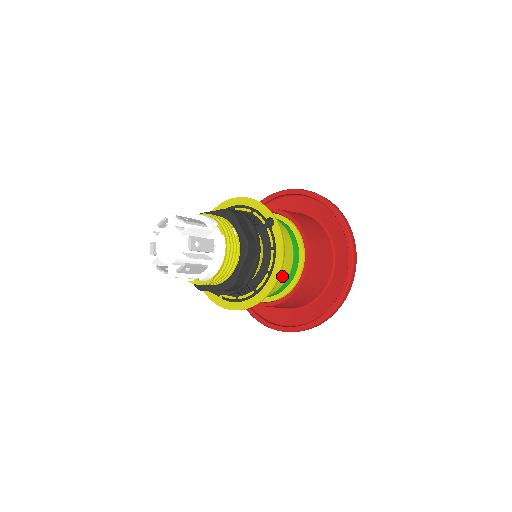
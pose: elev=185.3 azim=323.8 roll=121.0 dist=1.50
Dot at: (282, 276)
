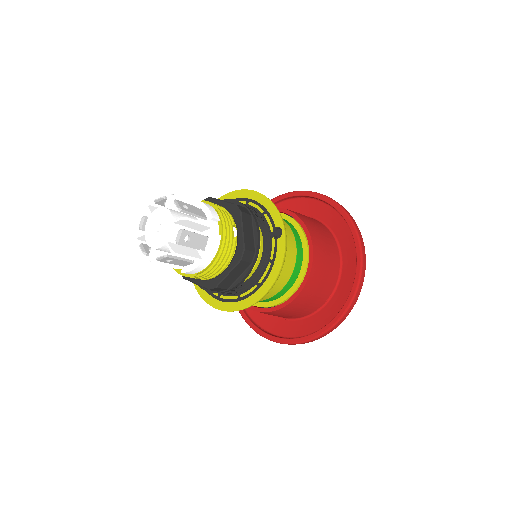
Dot at: (273, 289)
